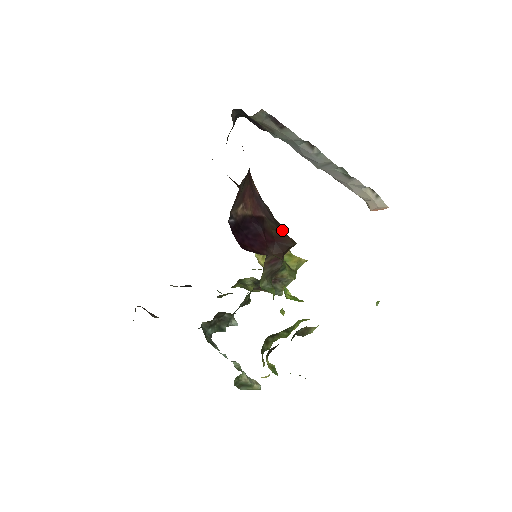
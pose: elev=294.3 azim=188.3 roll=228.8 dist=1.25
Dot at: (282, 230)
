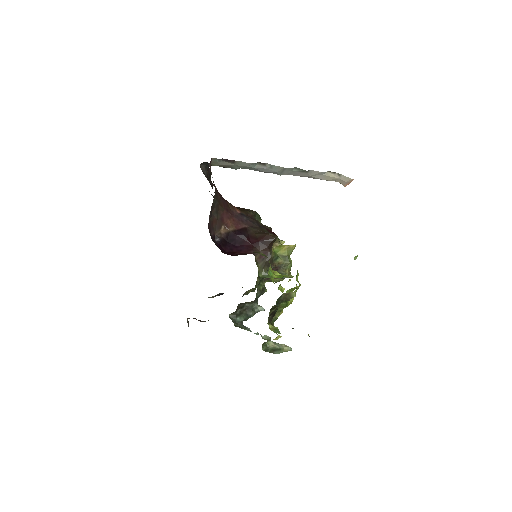
Dot at: (270, 230)
